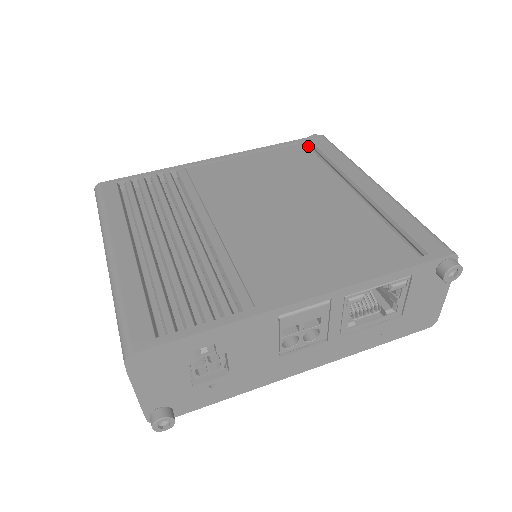
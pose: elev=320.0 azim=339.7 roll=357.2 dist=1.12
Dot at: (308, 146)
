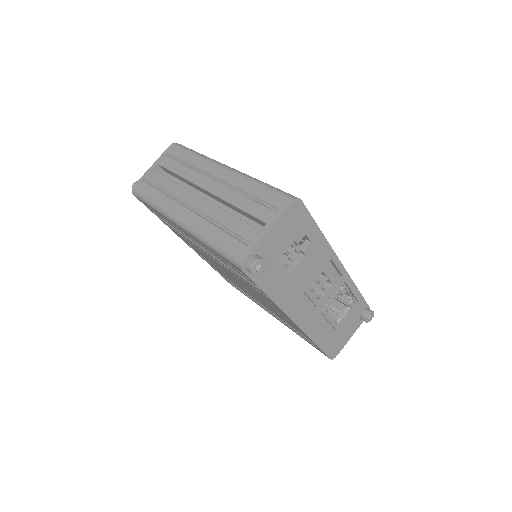
Dot at: occluded
